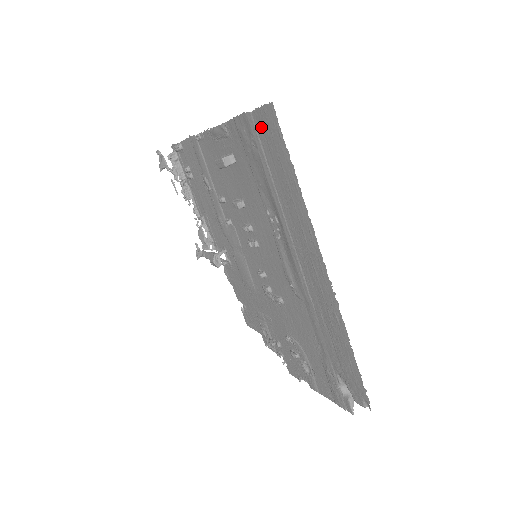
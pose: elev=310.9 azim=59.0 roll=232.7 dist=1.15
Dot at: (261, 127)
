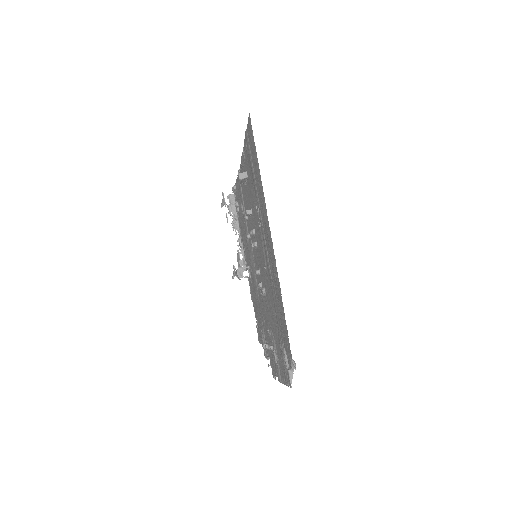
Dot at: (249, 136)
